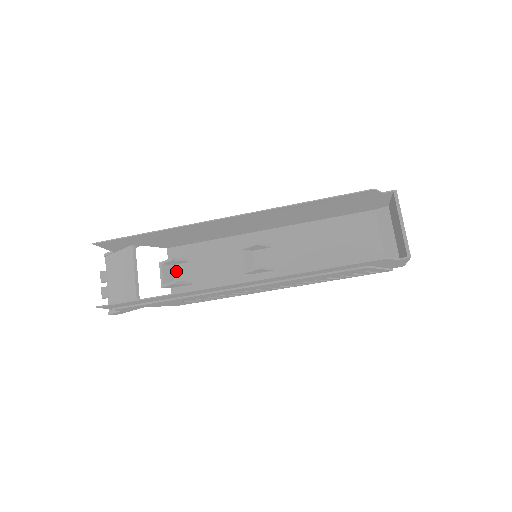
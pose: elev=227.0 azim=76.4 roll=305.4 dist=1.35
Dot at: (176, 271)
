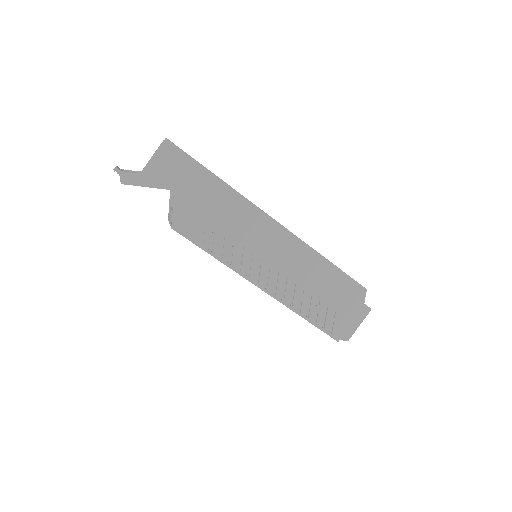
Dot at: occluded
